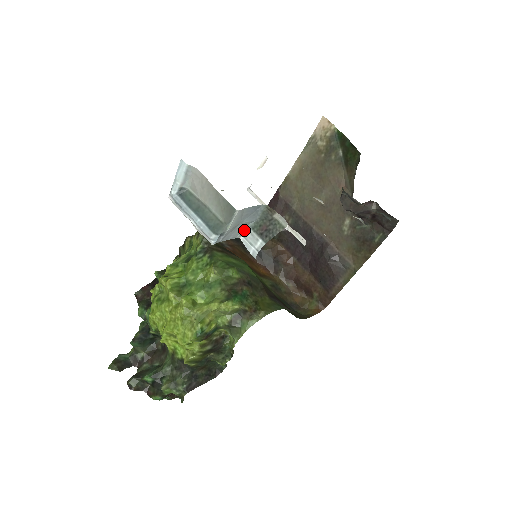
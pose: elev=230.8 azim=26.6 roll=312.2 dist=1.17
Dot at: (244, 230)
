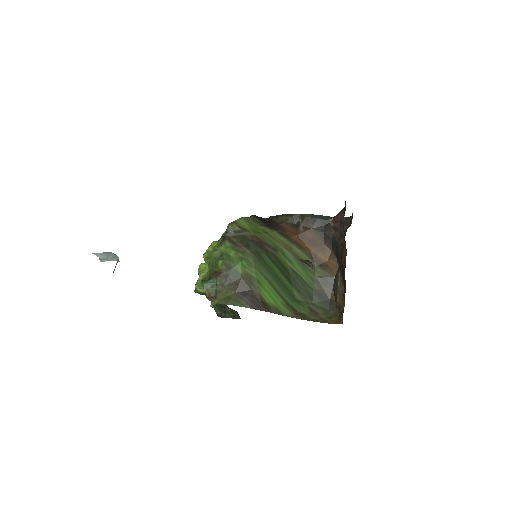
Dot at: occluded
